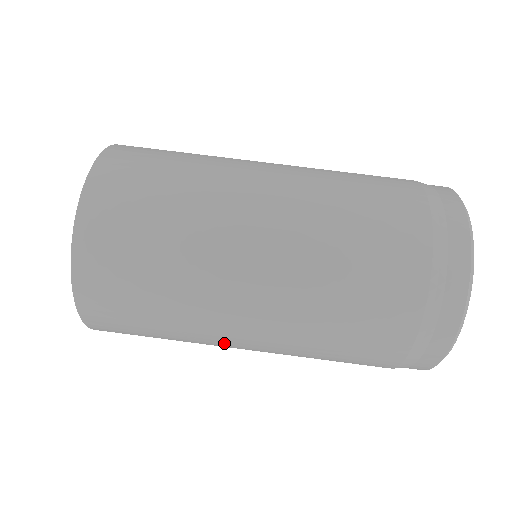
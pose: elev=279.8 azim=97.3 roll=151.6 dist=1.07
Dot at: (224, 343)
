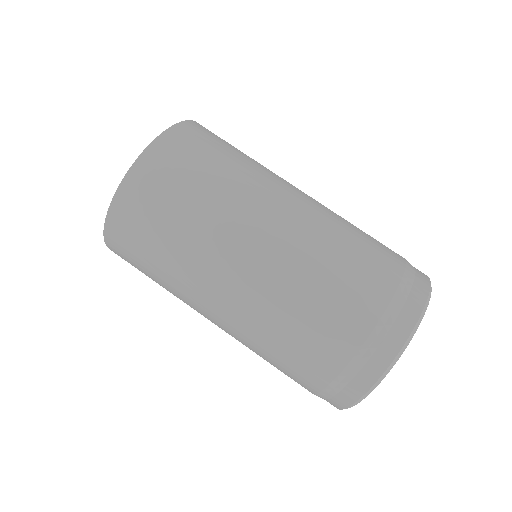
Dot at: occluded
